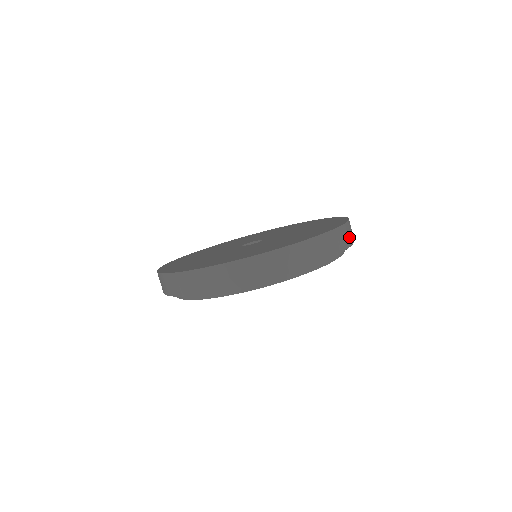
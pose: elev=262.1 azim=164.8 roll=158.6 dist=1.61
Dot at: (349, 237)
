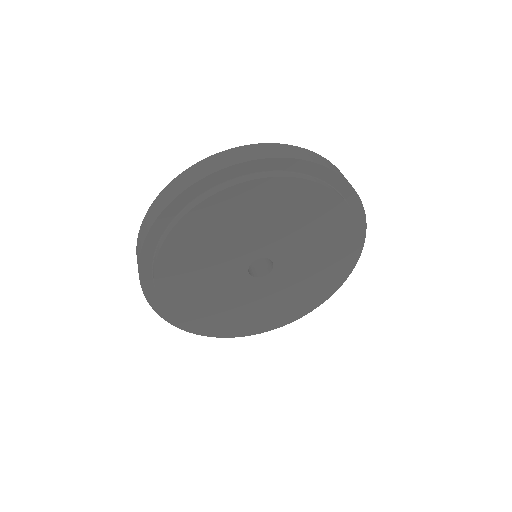
Dot at: occluded
